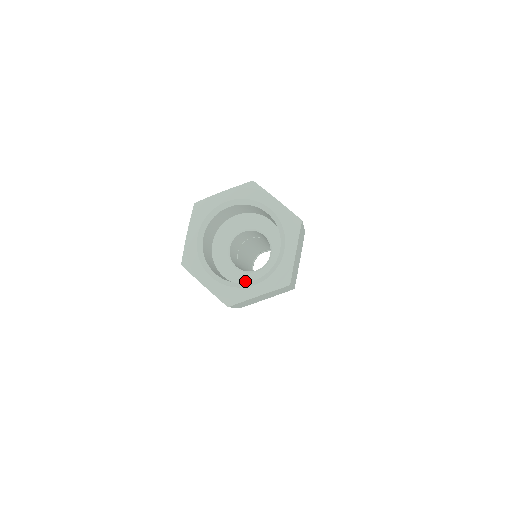
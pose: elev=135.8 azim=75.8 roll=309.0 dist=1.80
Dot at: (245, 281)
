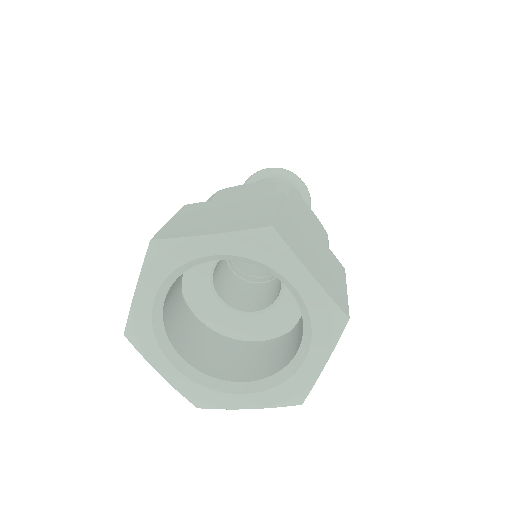
Dot at: (232, 324)
